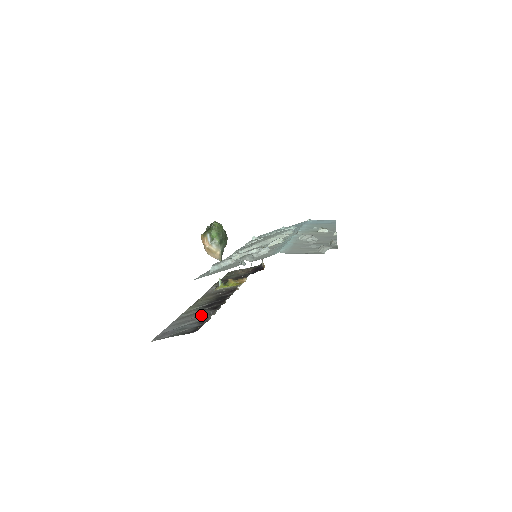
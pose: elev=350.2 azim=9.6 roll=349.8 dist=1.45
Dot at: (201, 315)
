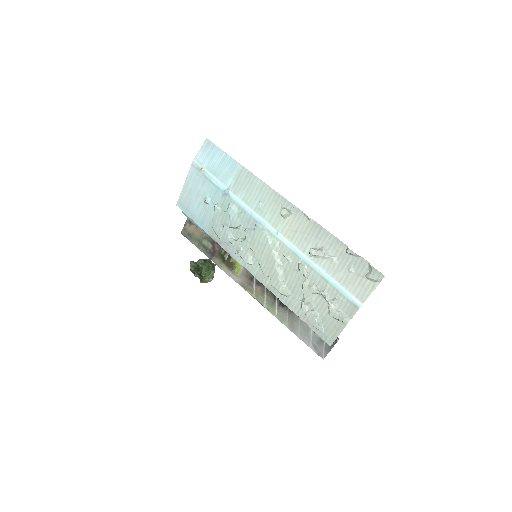
Dot at: occluded
